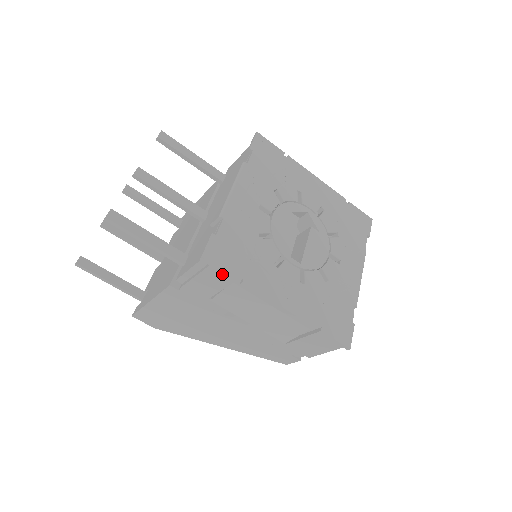
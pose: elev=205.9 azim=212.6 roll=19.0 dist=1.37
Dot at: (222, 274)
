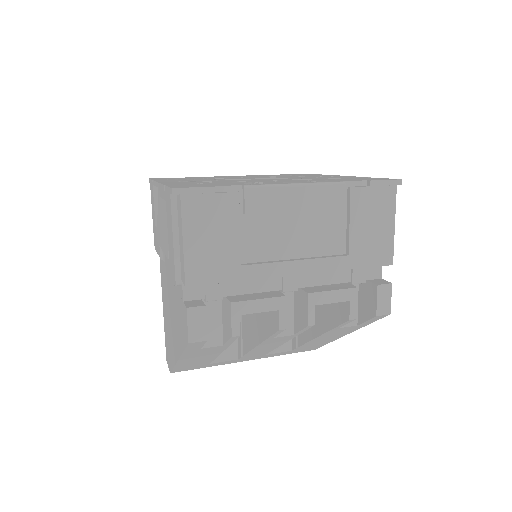
Dot at: occluded
